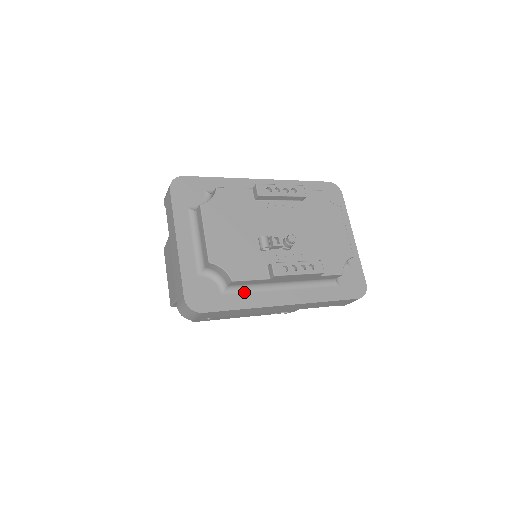
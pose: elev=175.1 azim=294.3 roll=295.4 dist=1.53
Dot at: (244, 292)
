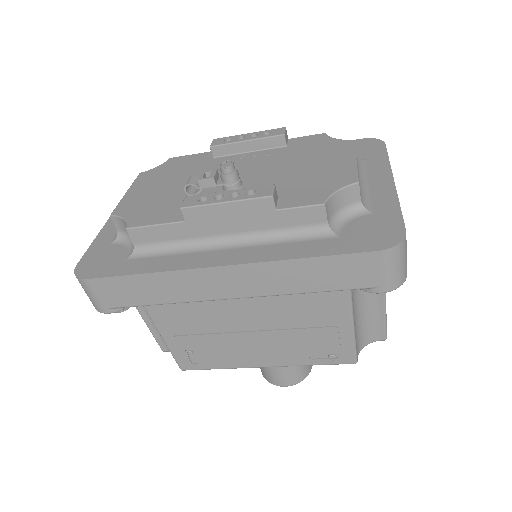
Dot at: (160, 255)
